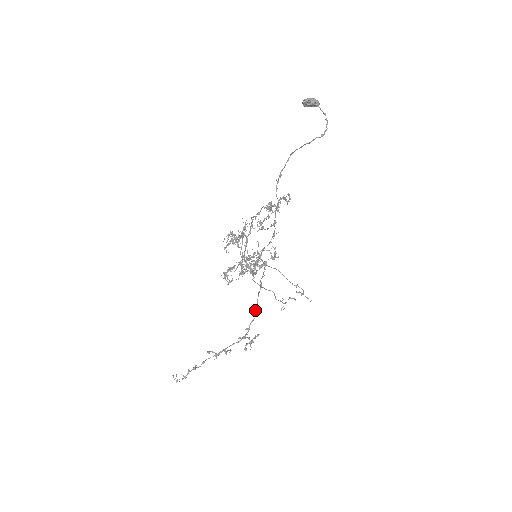
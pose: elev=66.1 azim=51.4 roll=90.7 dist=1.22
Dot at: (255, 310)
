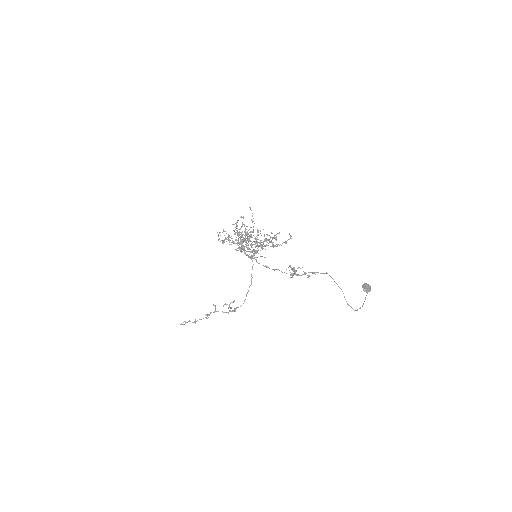
Dot at: occluded
